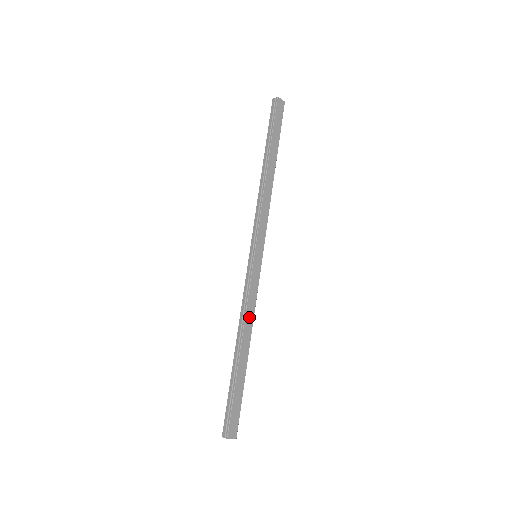
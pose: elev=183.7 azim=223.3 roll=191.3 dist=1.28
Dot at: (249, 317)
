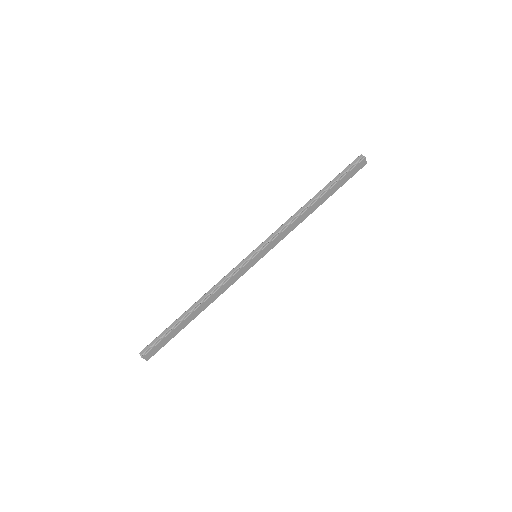
Dot at: (218, 293)
